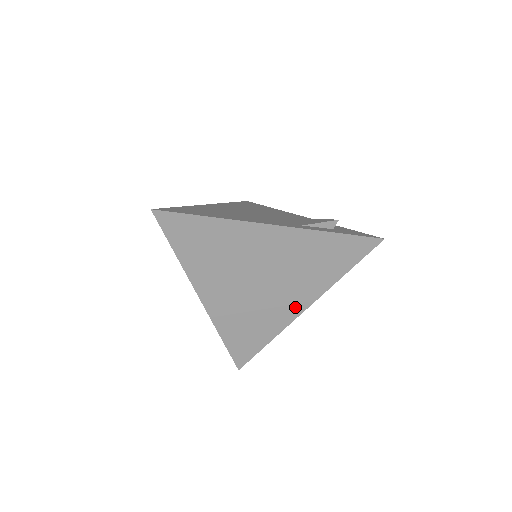
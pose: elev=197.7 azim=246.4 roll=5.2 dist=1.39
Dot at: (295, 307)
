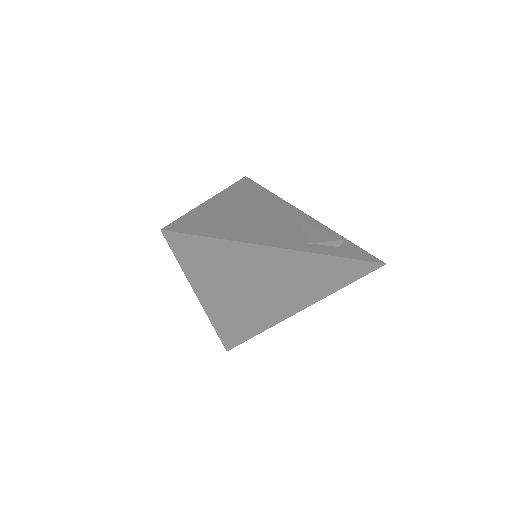
Dot at: (289, 310)
